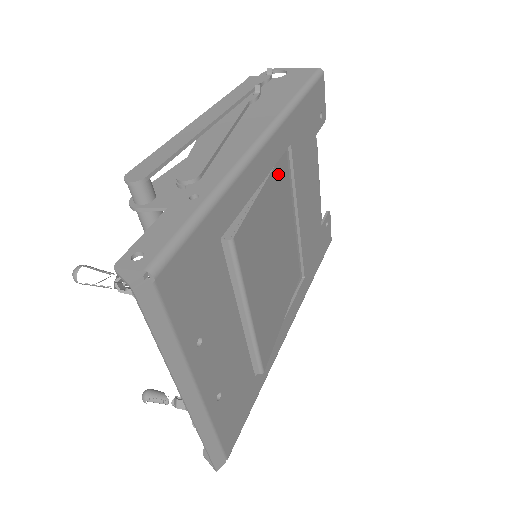
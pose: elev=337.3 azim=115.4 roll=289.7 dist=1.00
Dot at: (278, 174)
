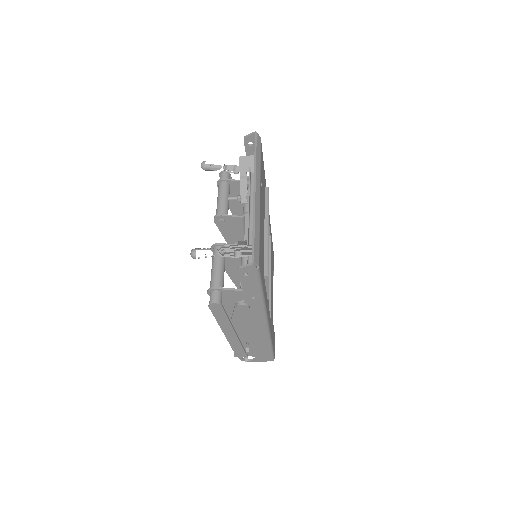
Dot at: occluded
